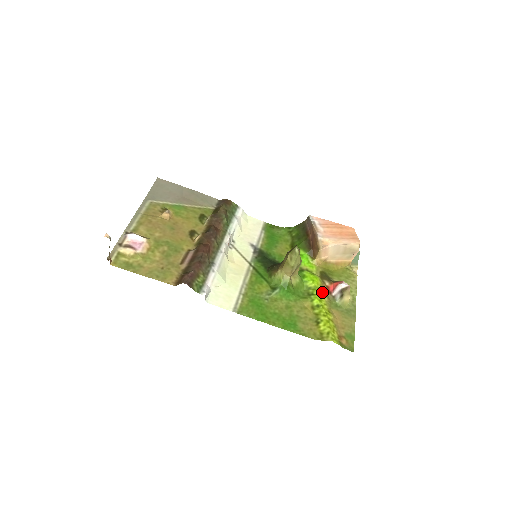
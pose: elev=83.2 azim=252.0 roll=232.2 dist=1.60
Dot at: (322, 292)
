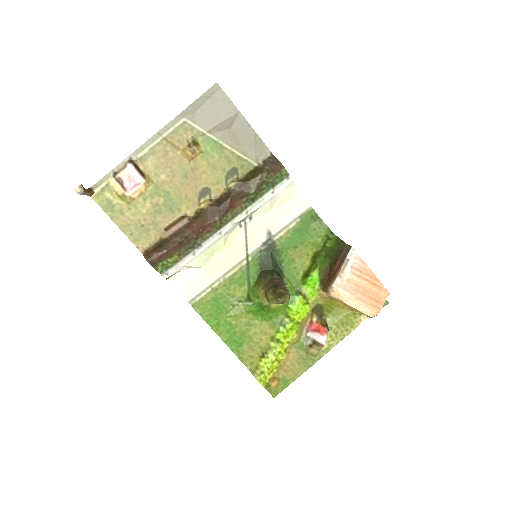
Dot at: (297, 327)
